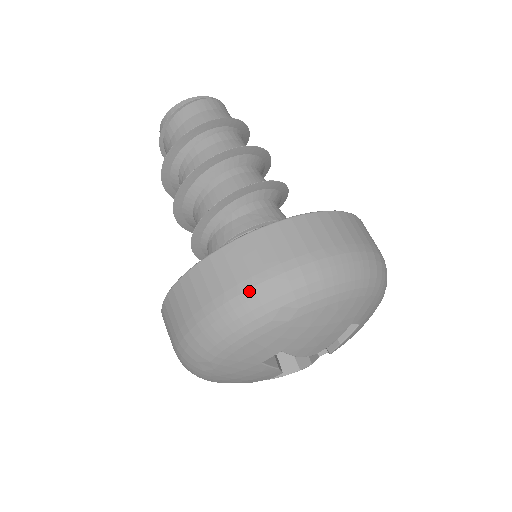
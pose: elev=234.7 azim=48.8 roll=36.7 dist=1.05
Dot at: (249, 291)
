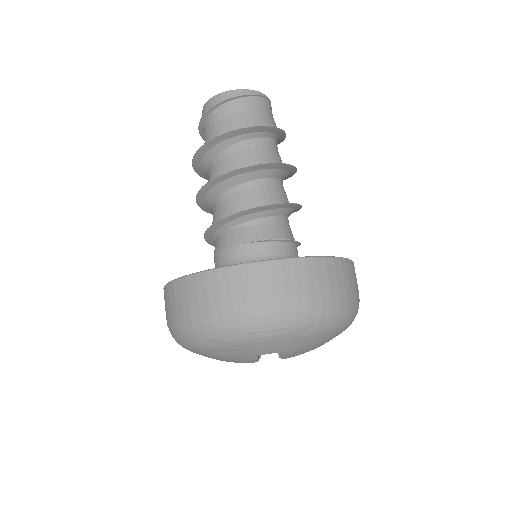
Dot at: (293, 305)
